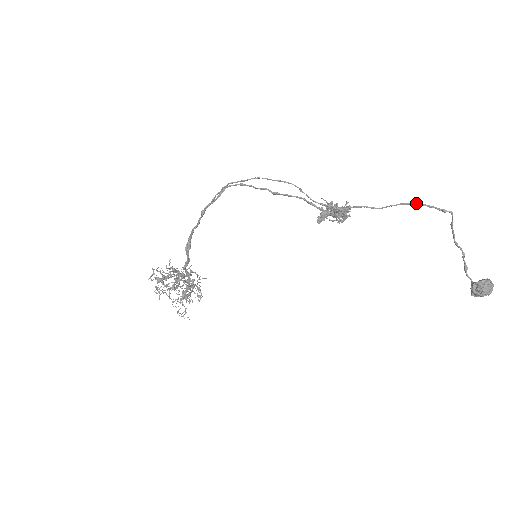
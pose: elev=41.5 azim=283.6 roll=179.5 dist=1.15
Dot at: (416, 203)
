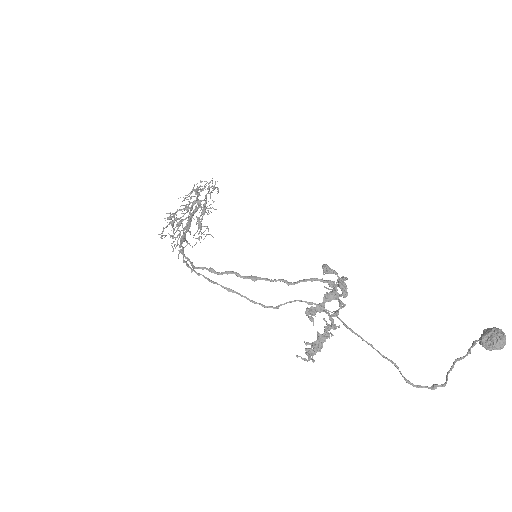
Dot at: occluded
